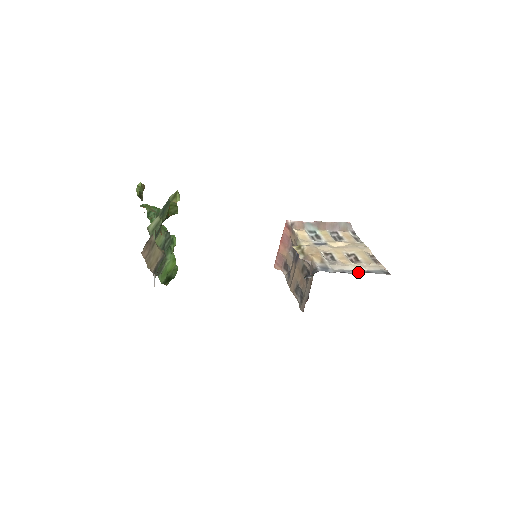
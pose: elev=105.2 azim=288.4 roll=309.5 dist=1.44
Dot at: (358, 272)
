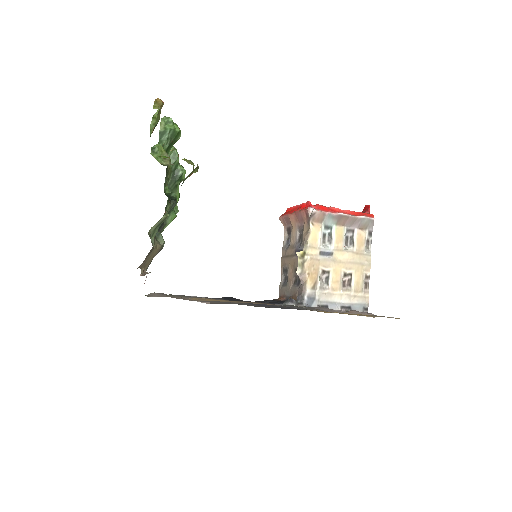
Dot at: (340, 307)
